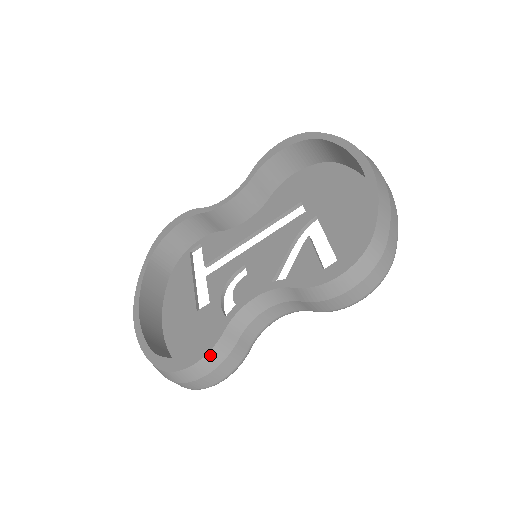
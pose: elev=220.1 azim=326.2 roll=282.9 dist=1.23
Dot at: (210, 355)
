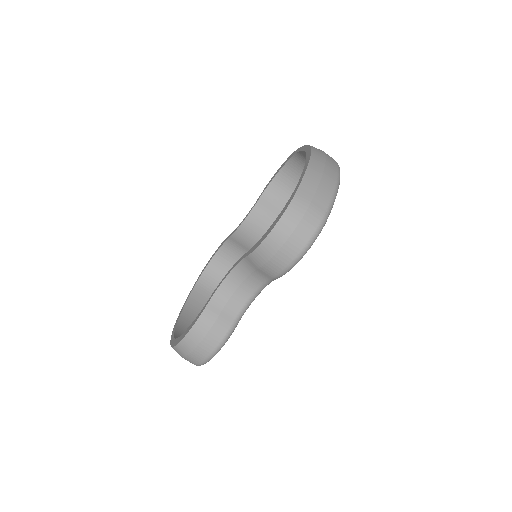
Dot at: (197, 325)
